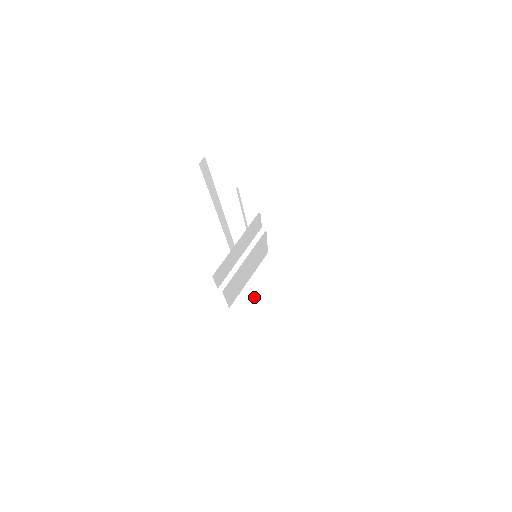
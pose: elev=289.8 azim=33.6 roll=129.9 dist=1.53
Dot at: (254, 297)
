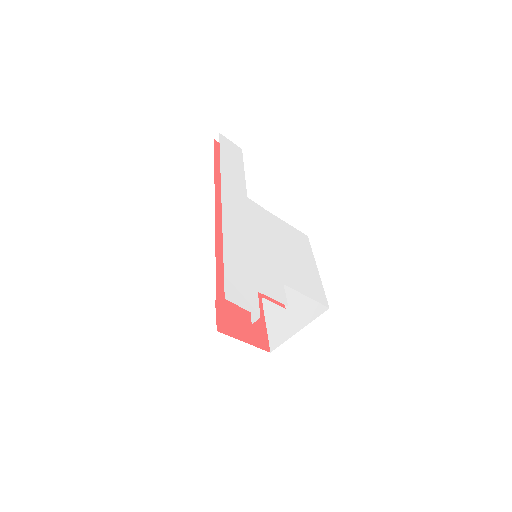
Dot at: occluded
